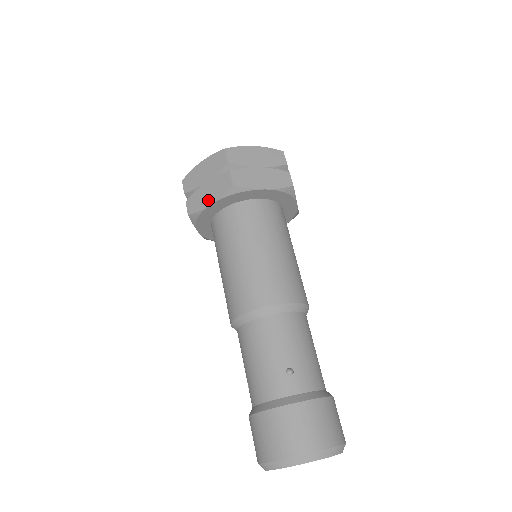
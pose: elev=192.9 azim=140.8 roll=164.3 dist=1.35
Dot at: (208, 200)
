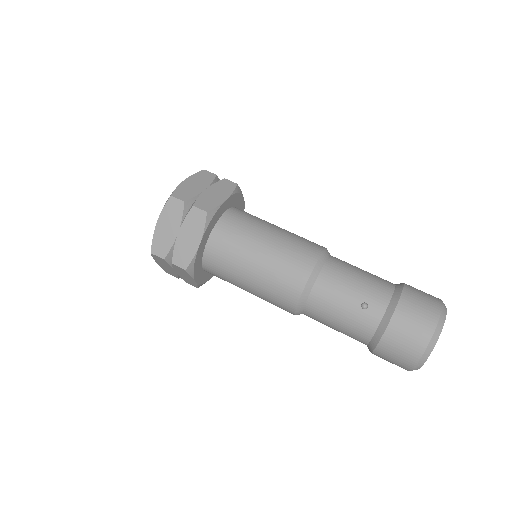
Dot at: (221, 197)
